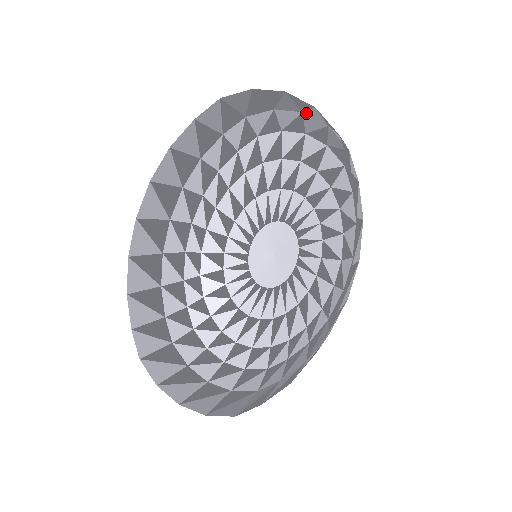
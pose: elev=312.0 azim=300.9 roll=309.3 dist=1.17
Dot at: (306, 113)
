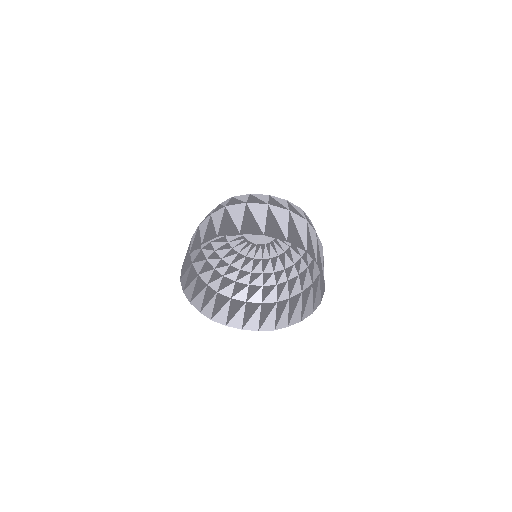
Dot at: (272, 208)
